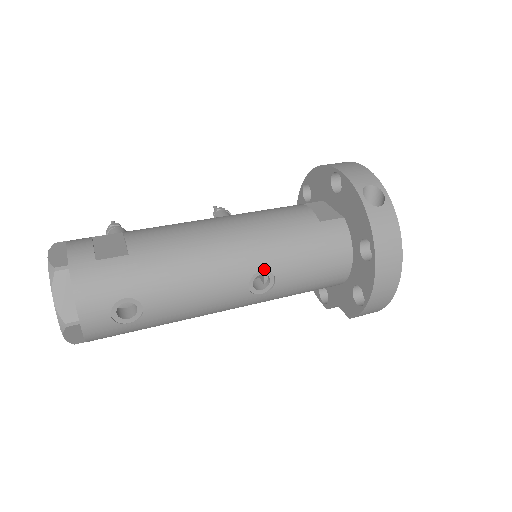
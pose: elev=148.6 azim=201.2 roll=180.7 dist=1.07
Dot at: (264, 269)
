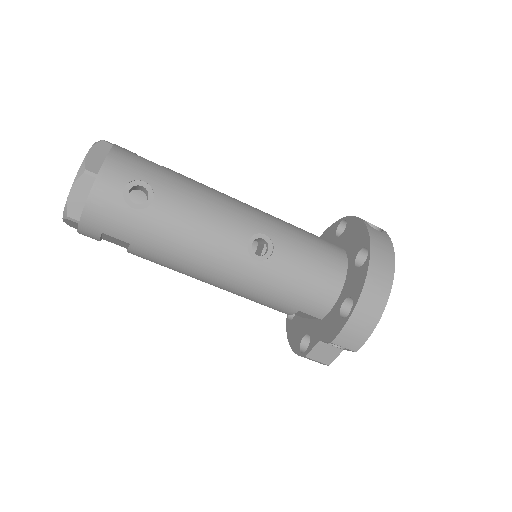
Dot at: (267, 235)
